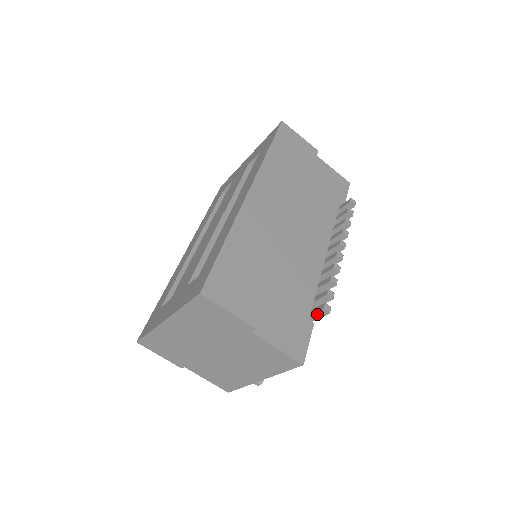
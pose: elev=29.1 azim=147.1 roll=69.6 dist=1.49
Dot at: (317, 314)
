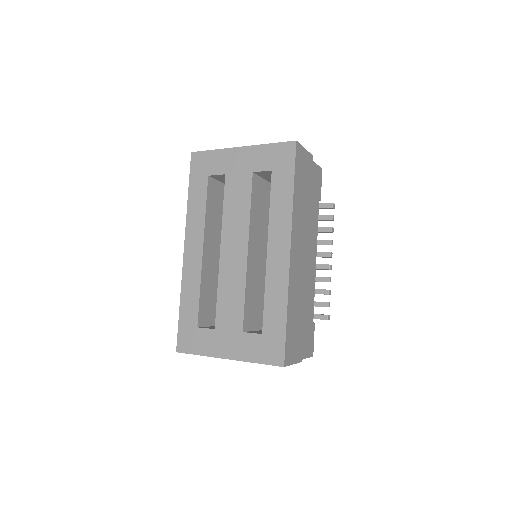
Dot at: occluded
